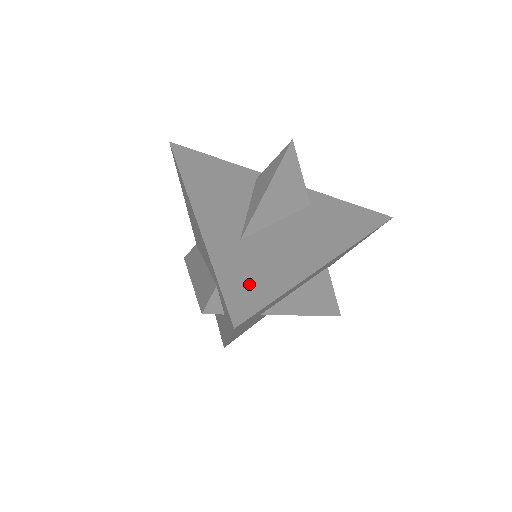
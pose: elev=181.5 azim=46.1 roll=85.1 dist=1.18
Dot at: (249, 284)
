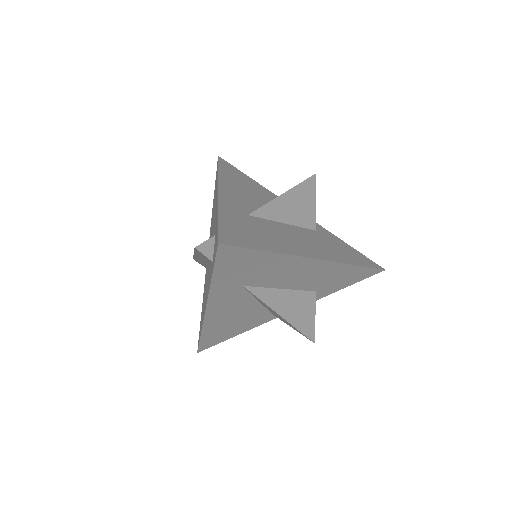
Dot at: (243, 234)
